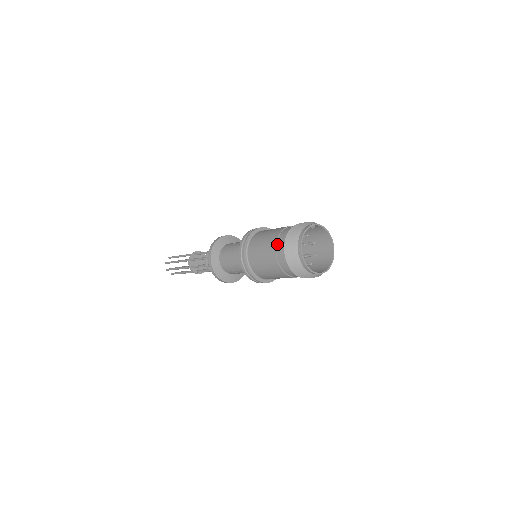
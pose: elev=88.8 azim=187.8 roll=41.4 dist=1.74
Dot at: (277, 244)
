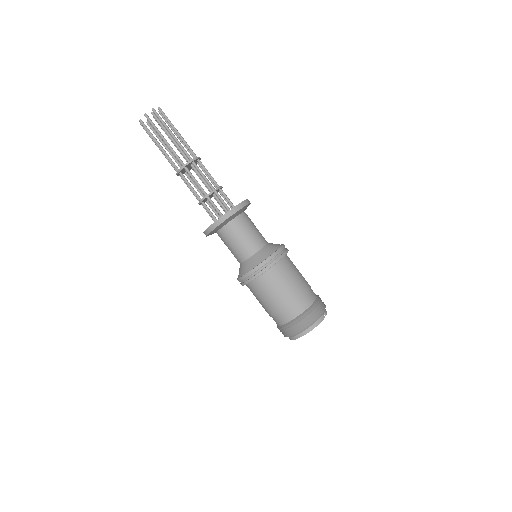
Dot at: (289, 310)
